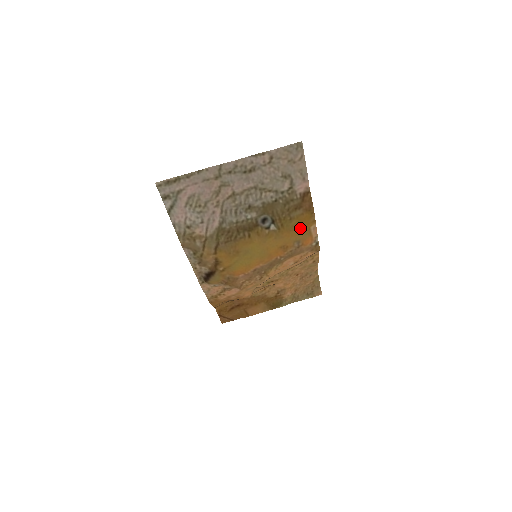
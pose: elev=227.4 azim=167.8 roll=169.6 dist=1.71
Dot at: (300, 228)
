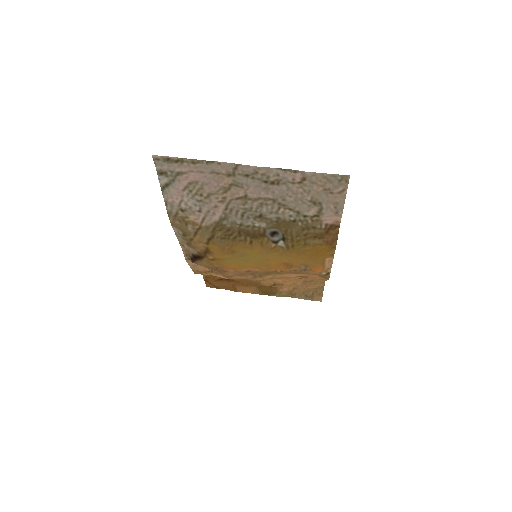
Dot at: (313, 256)
